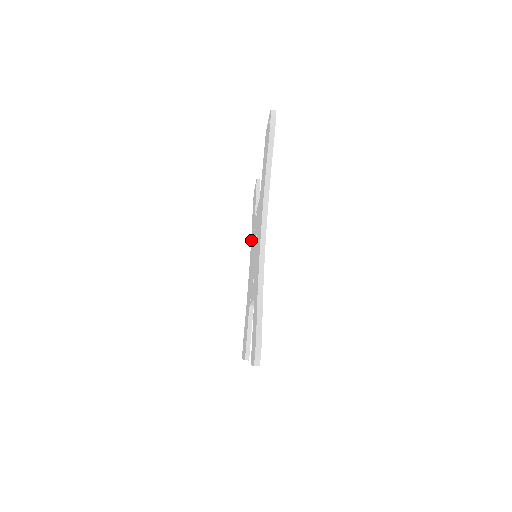
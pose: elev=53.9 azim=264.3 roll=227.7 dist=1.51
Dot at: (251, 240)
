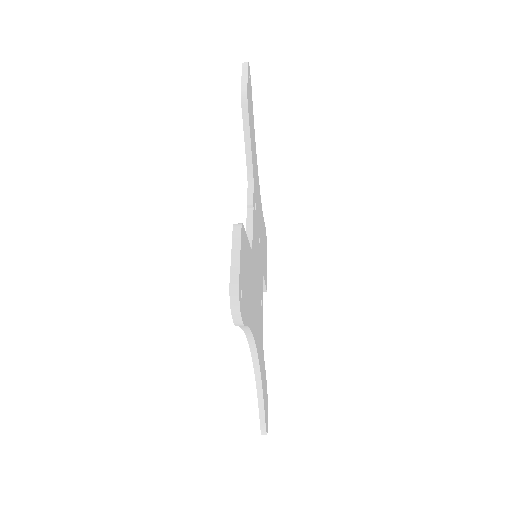
Dot at: occluded
